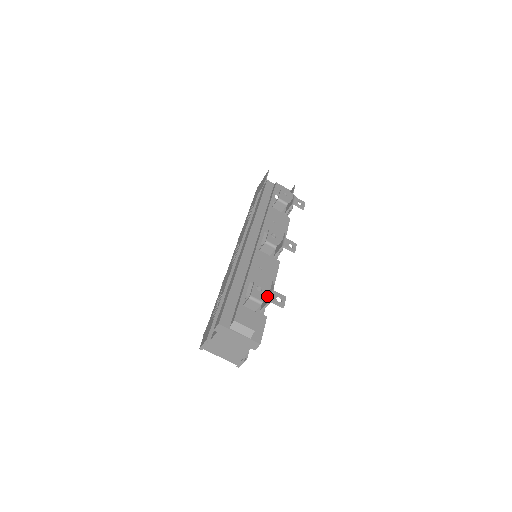
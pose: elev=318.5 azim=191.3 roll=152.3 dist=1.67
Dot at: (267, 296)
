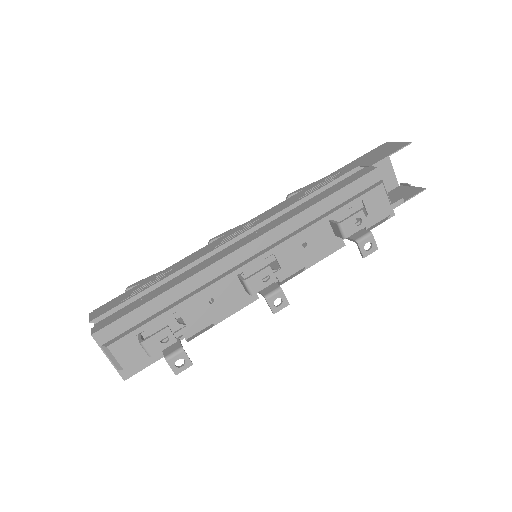
Dot at: (177, 344)
